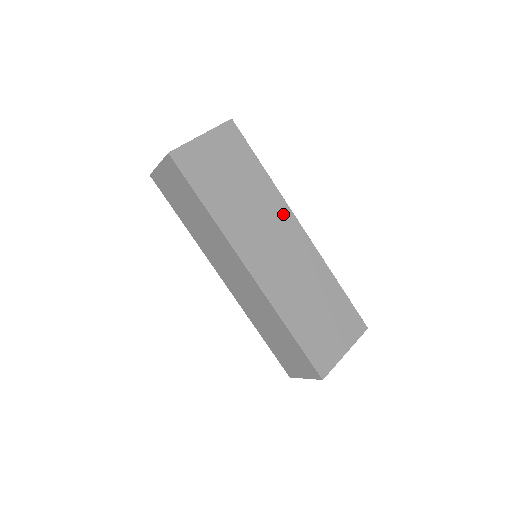
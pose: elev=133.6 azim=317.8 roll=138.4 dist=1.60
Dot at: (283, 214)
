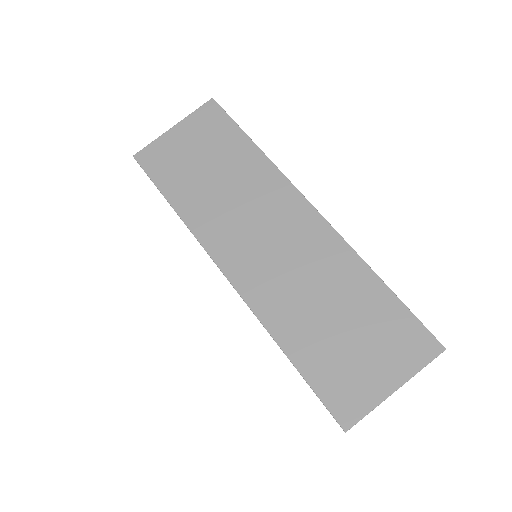
Dot at: (281, 194)
